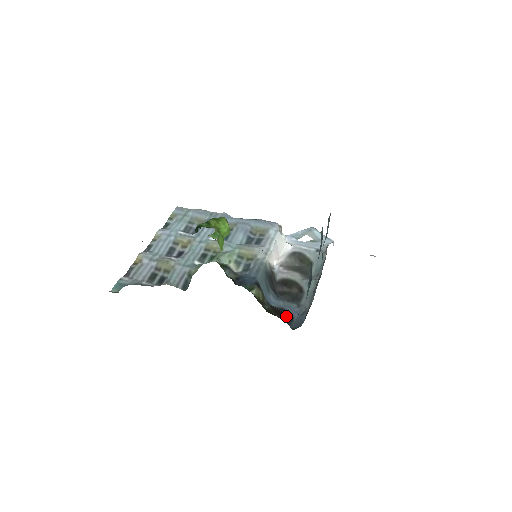
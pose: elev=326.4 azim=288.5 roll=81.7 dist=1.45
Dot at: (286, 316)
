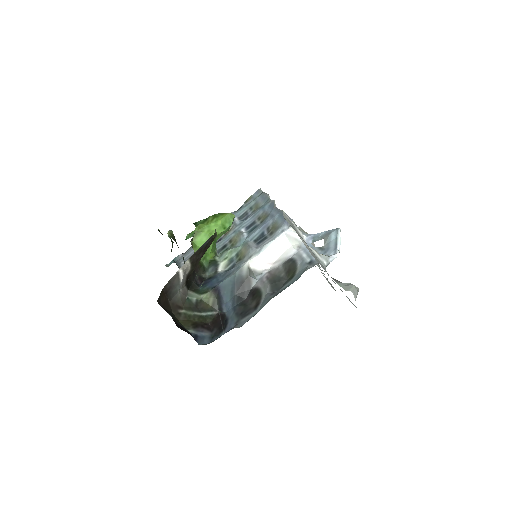
Dot at: (217, 328)
